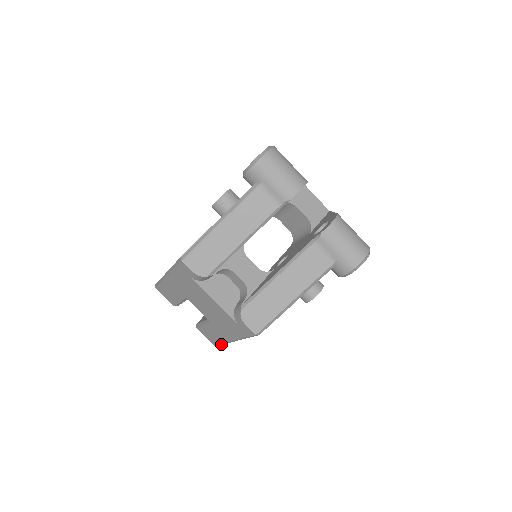
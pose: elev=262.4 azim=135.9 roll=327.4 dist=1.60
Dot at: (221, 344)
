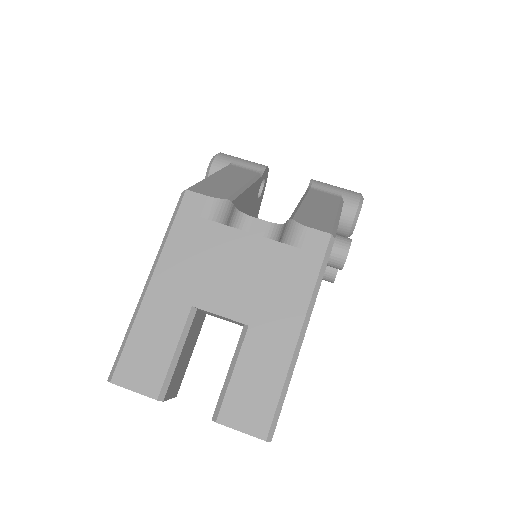
Dot at: (278, 406)
